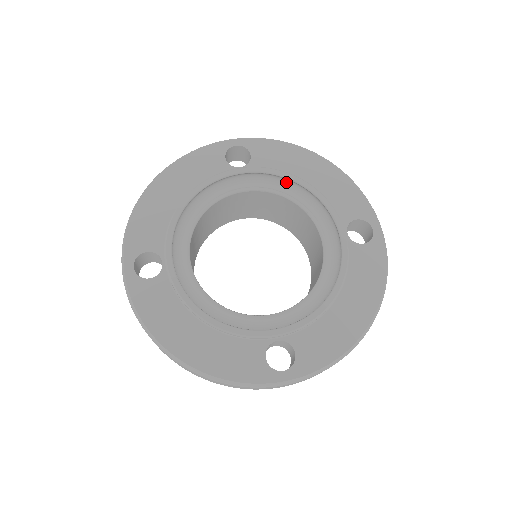
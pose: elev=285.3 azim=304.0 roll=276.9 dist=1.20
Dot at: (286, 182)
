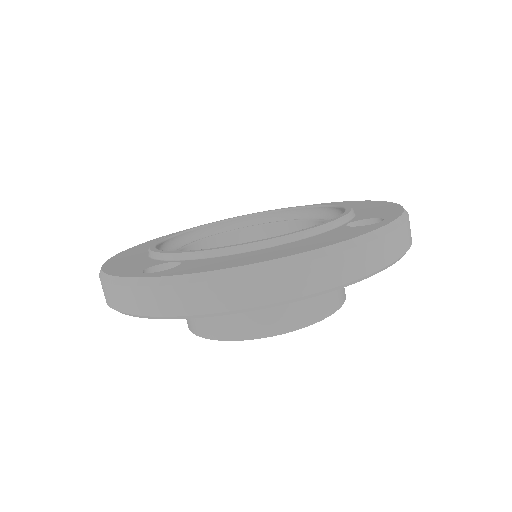
Dot at: (225, 229)
